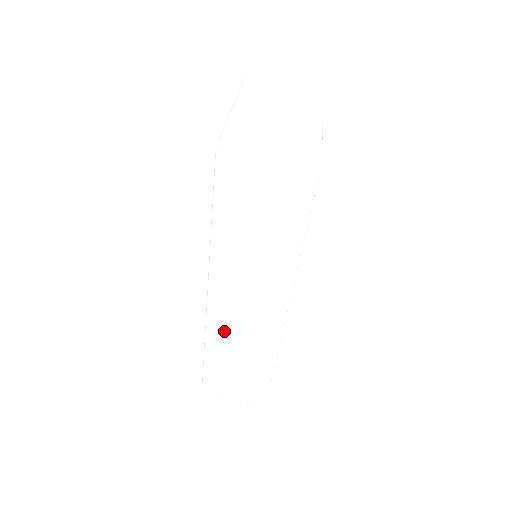
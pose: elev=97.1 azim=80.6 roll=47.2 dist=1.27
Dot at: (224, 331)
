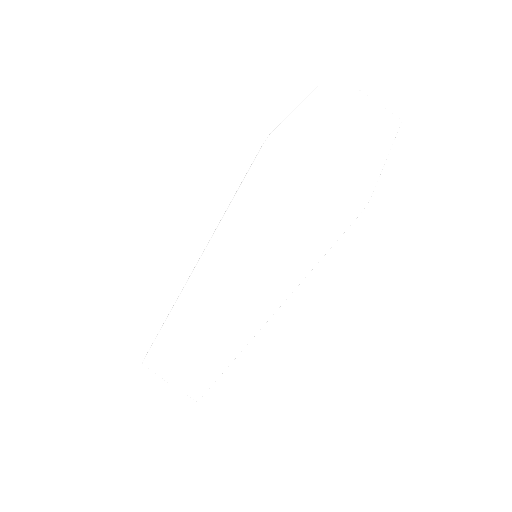
Dot at: (190, 317)
